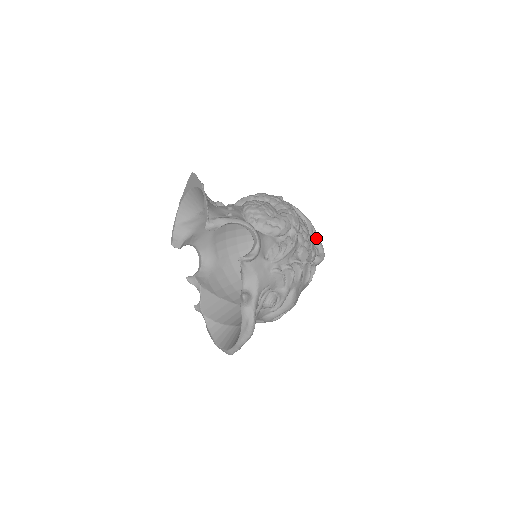
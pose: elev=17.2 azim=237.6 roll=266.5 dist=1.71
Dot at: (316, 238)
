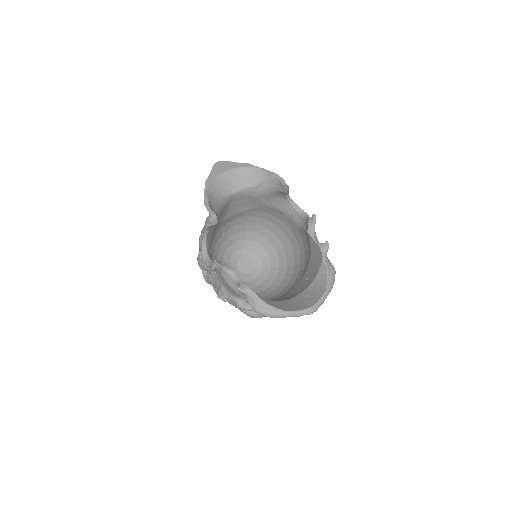
Dot at: occluded
